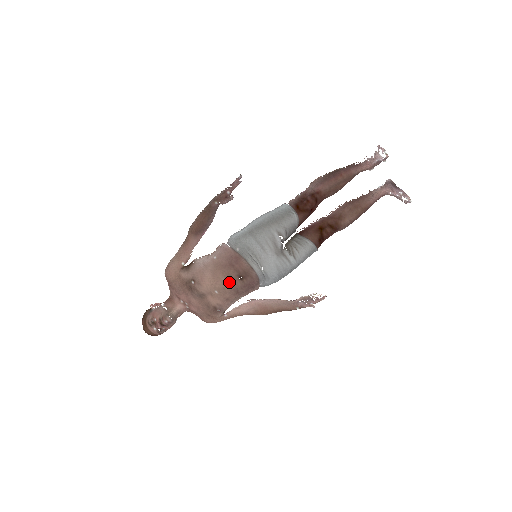
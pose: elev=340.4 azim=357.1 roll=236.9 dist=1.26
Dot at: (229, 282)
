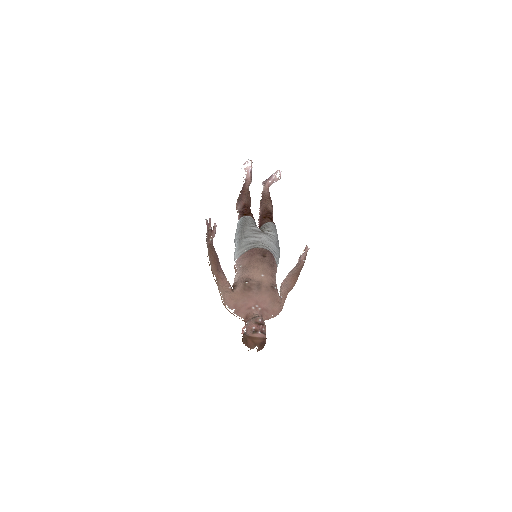
Dot at: (262, 262)
